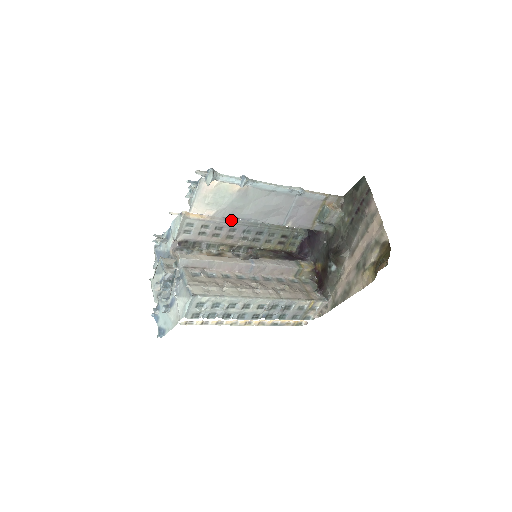
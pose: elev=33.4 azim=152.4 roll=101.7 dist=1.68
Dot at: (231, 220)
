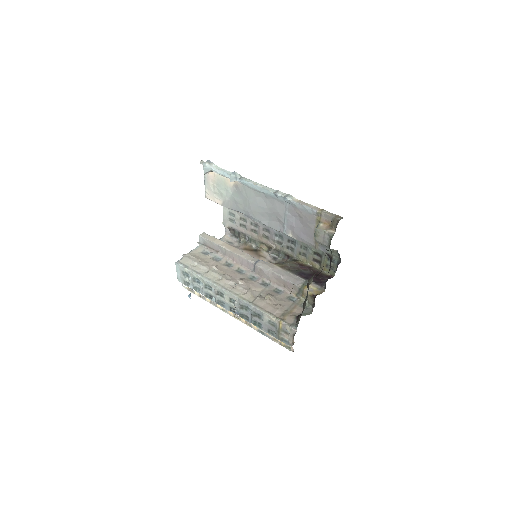
Dot at: occluded
